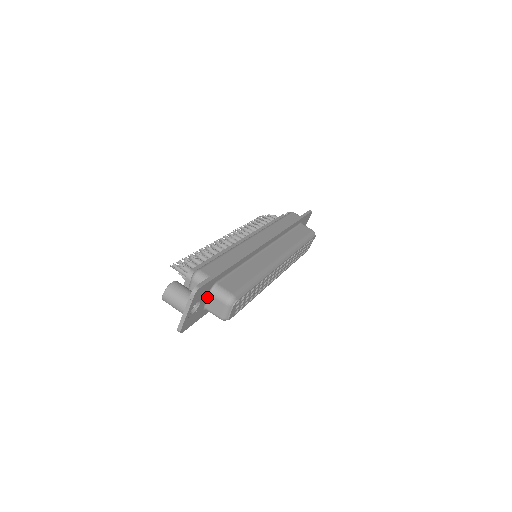
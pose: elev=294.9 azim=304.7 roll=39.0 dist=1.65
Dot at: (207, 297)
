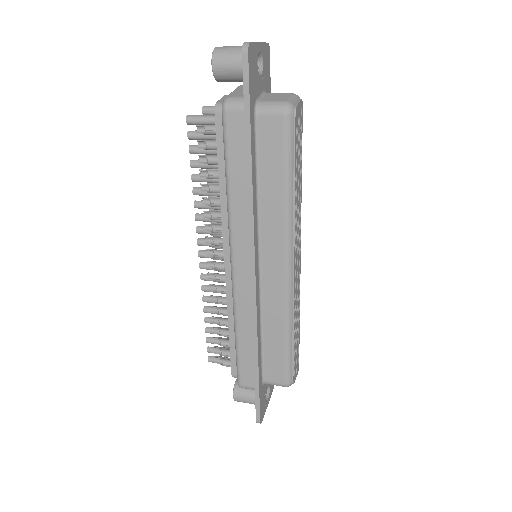
Dot at: (262, 94)
